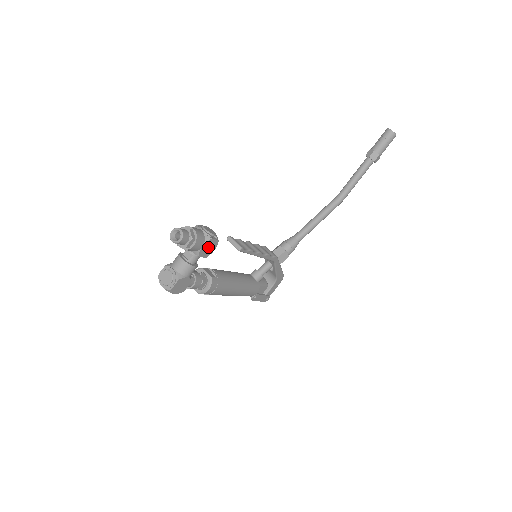
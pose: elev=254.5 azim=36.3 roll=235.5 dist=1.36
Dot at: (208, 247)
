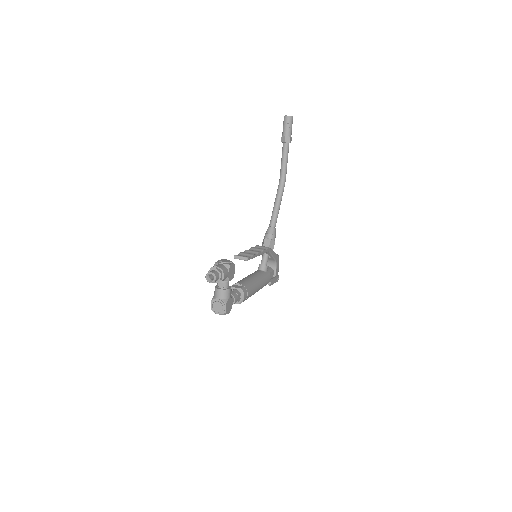
Dot at: (231, 272)
